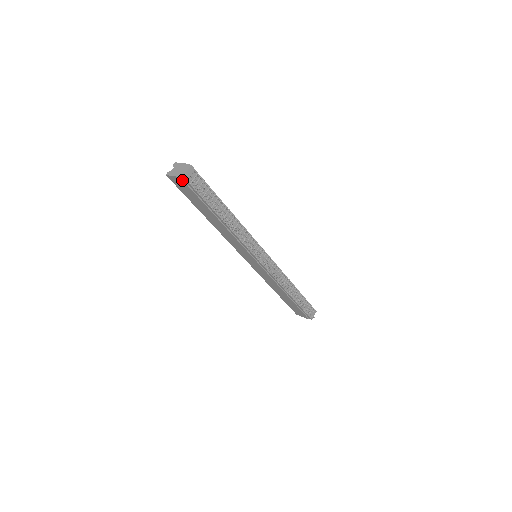
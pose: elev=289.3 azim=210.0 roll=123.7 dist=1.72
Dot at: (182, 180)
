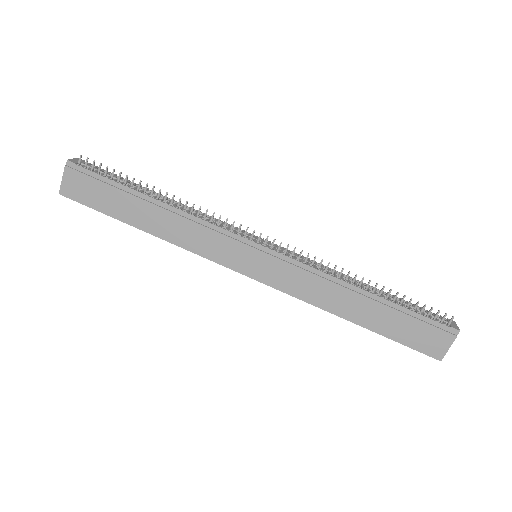
Dot at: (70, 169)
